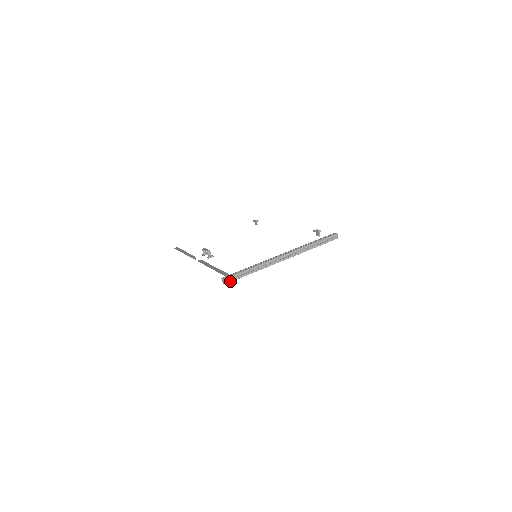
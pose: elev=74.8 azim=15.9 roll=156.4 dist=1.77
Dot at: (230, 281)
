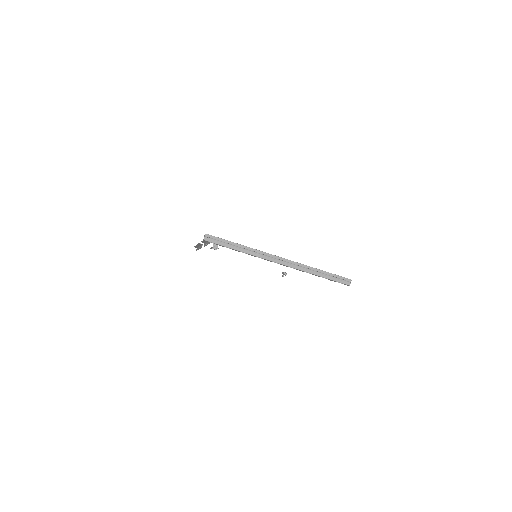
Dot at: (211, 241)
